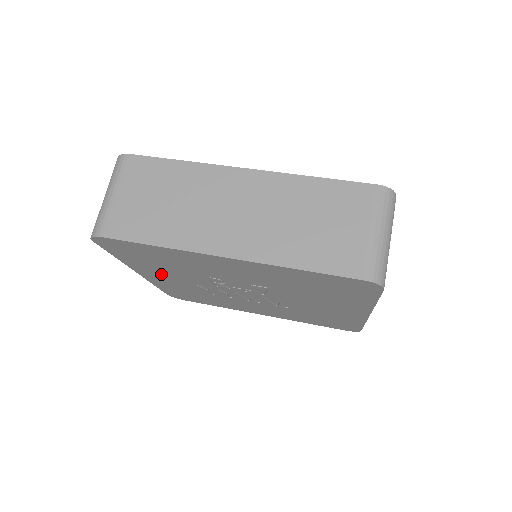
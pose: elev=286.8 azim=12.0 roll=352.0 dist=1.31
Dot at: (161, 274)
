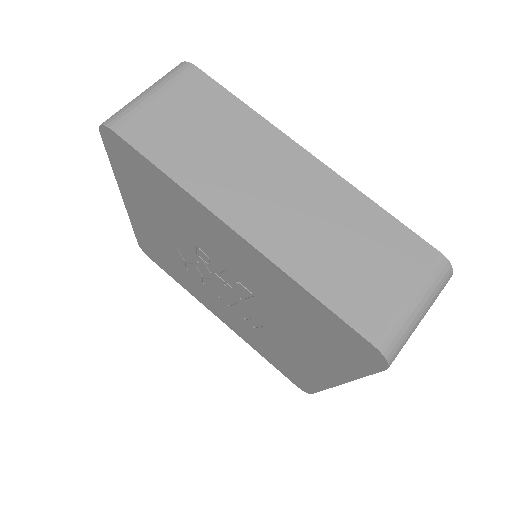
Dot at: (148, 215)
